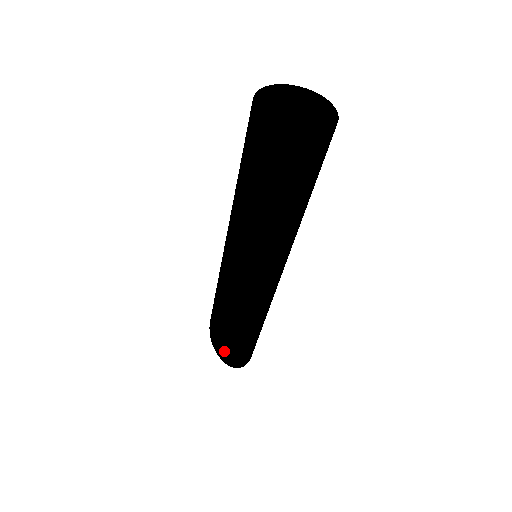
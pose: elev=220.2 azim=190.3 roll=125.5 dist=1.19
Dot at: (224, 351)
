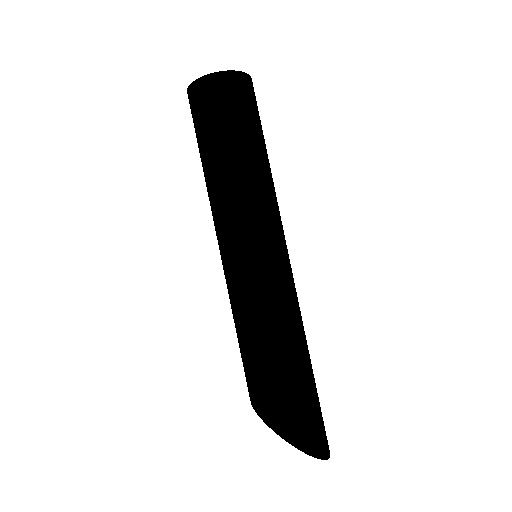
Dot at: (291, 422)
